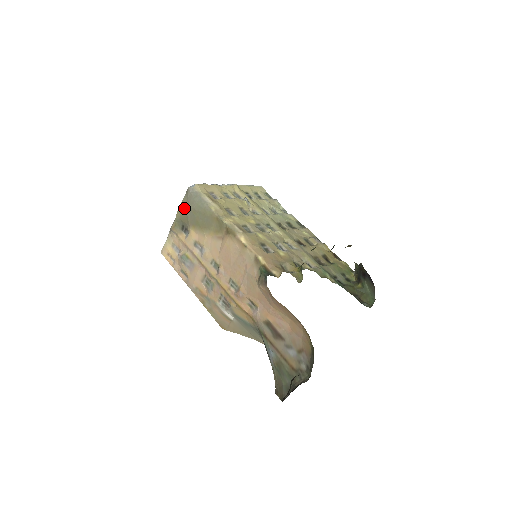
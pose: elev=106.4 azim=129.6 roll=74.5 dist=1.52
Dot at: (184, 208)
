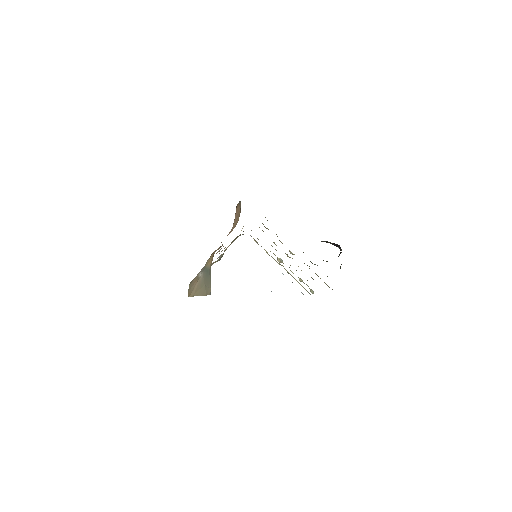
Dot at: occluded
